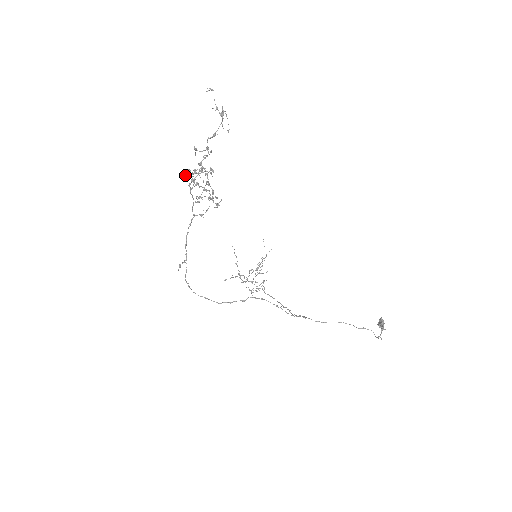
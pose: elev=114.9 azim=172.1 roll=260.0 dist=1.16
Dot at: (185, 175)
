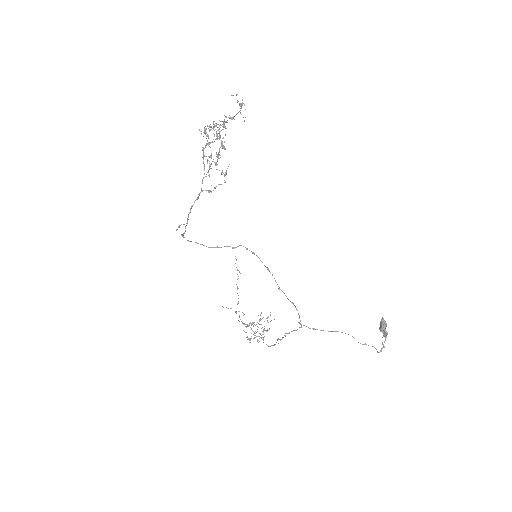
Dot at: (201, 134)
